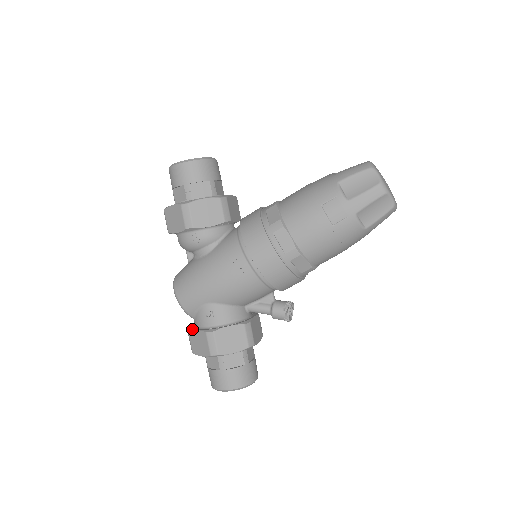
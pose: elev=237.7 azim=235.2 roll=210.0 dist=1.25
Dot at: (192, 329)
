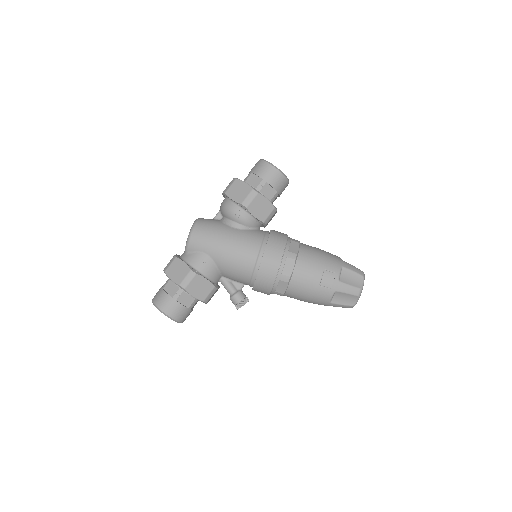
Dot at: (181, 259)
